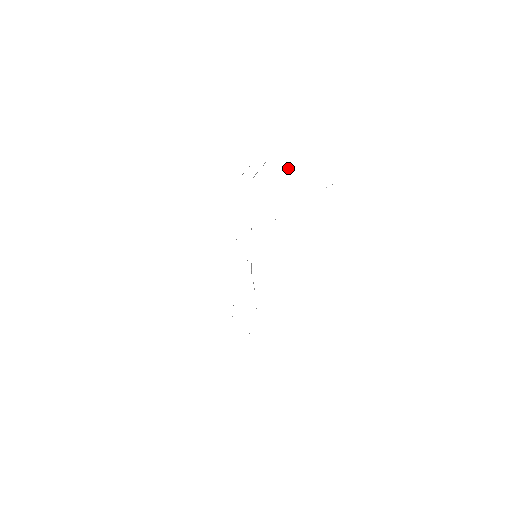
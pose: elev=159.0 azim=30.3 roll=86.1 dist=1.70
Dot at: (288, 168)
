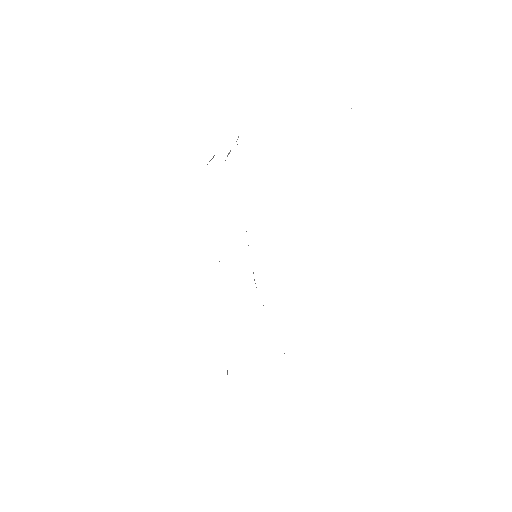
Dot at: occluded
